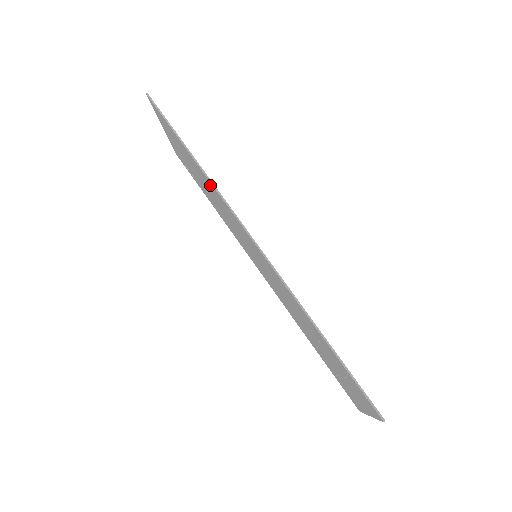
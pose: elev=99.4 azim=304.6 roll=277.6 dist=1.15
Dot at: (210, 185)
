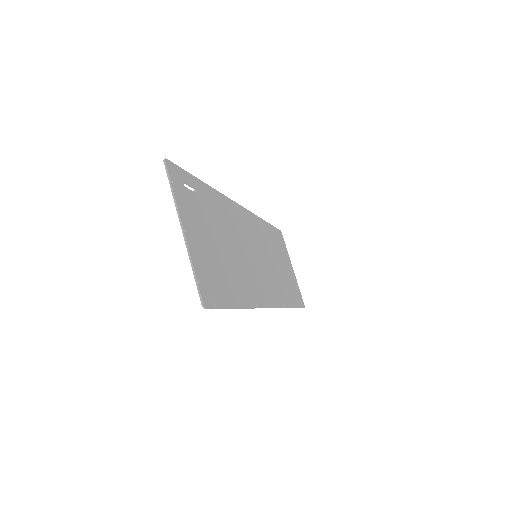
Dot at: (247, 295)
